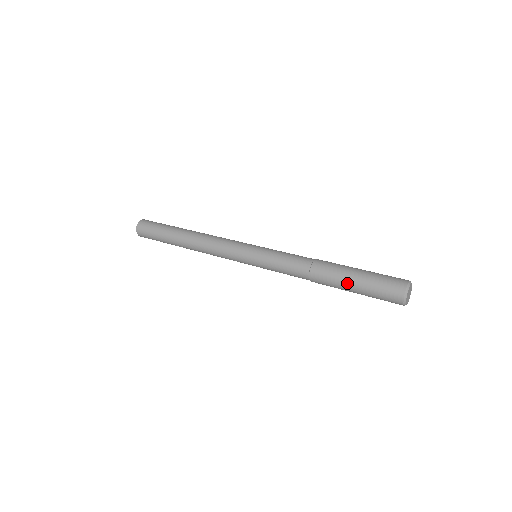
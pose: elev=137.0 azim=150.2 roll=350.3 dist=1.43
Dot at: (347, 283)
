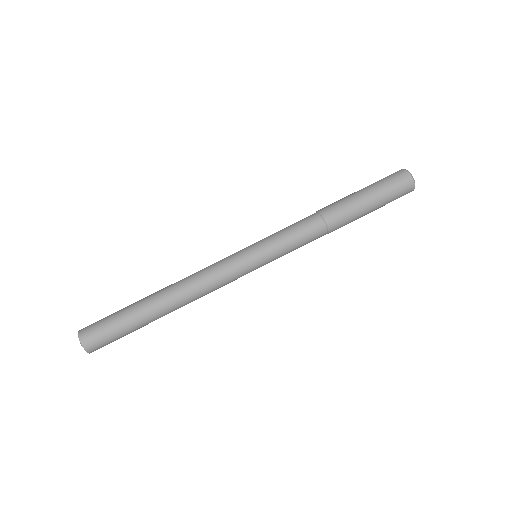
Dot at: (365, 210)
